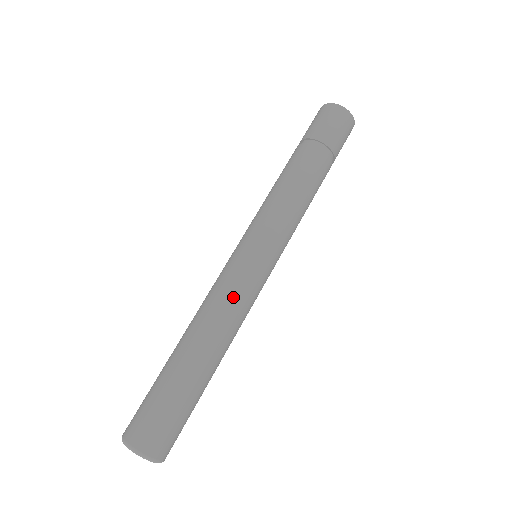
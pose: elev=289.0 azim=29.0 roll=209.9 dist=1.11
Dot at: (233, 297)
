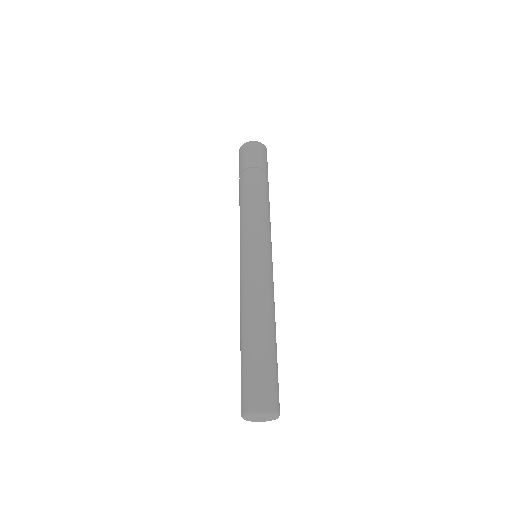
Dot at: (263, 284)
